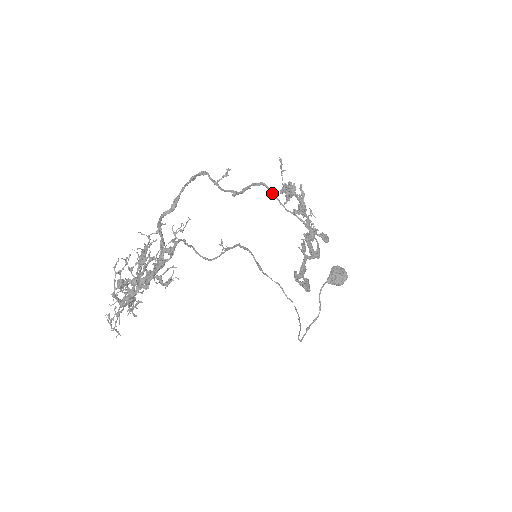
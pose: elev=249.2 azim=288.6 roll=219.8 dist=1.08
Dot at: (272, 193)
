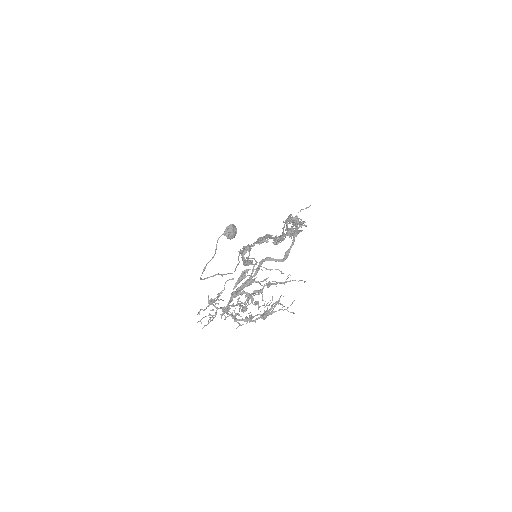
Dot at: occluded
